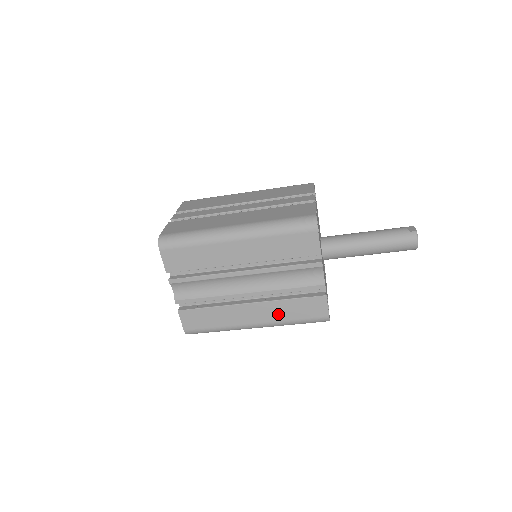
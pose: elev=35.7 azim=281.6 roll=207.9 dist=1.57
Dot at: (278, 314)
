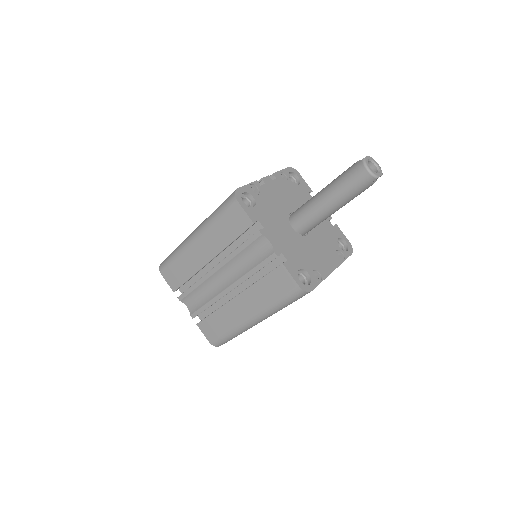
Dot at: (259, 300)
